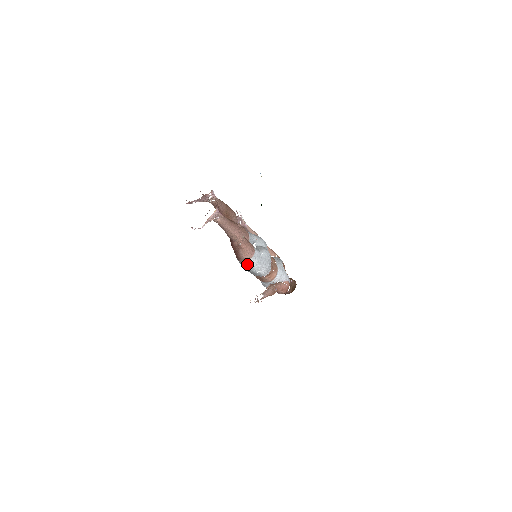
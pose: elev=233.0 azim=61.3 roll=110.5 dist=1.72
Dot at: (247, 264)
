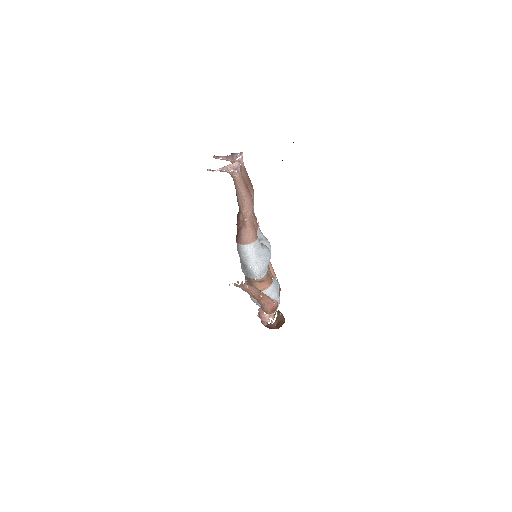
Dot at: (244, 249)
